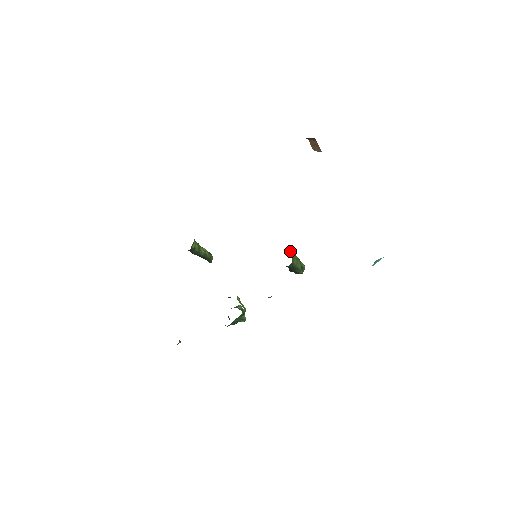
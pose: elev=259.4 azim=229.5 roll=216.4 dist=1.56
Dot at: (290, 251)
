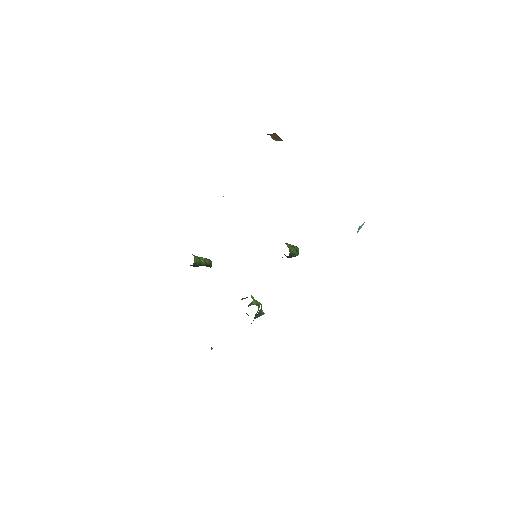
Dot at: (285, 243)
